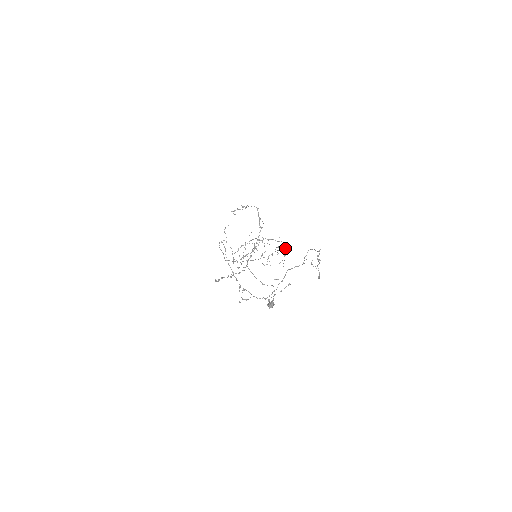
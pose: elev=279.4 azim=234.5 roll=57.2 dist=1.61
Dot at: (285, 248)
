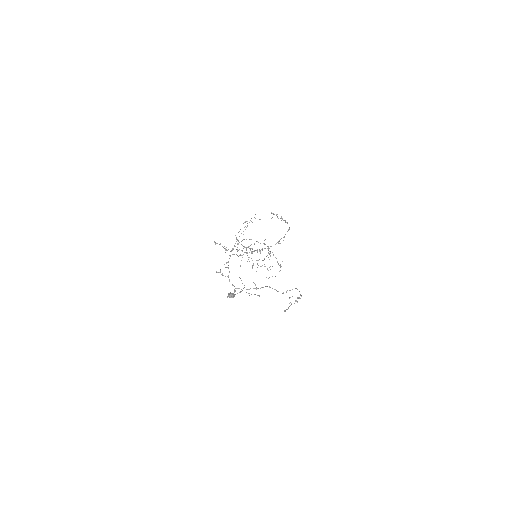
Dot at: occluded
